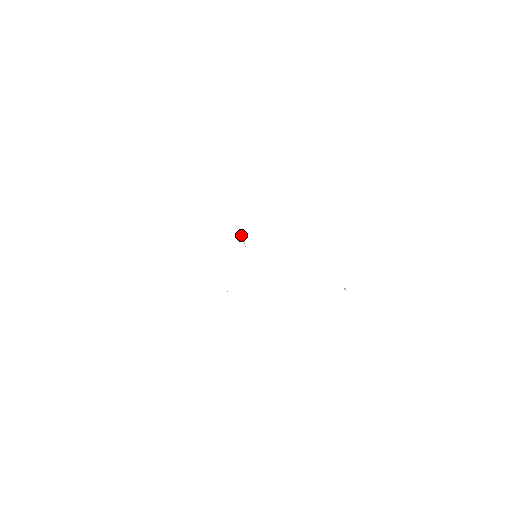
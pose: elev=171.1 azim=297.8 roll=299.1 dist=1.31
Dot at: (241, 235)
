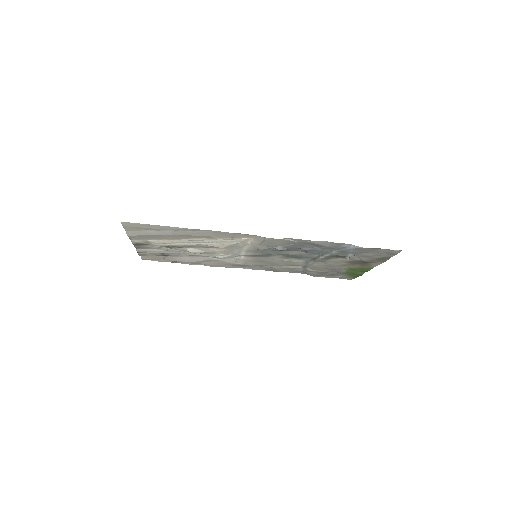
Dot at: (245, 259)
